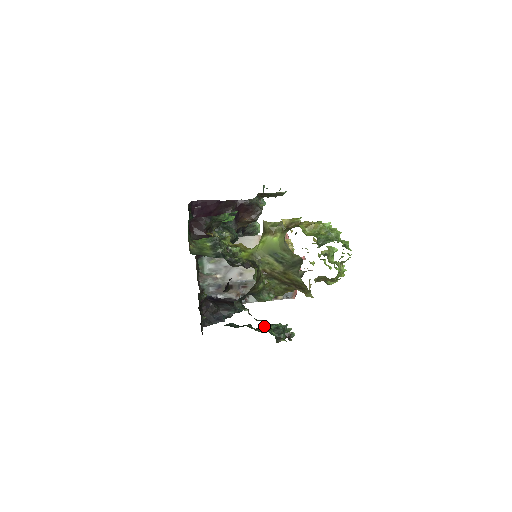
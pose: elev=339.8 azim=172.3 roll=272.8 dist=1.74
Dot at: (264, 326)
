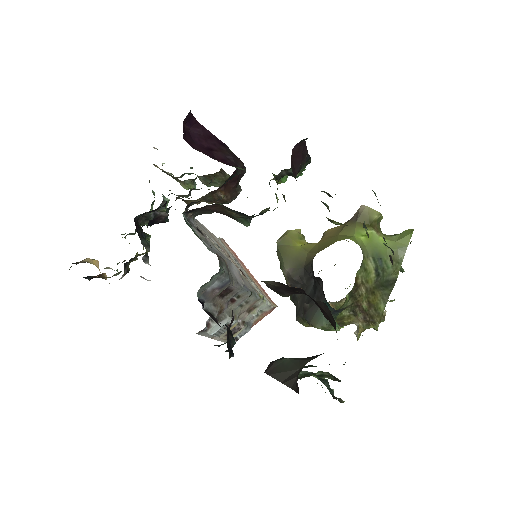
Dot at: (327, 372)
